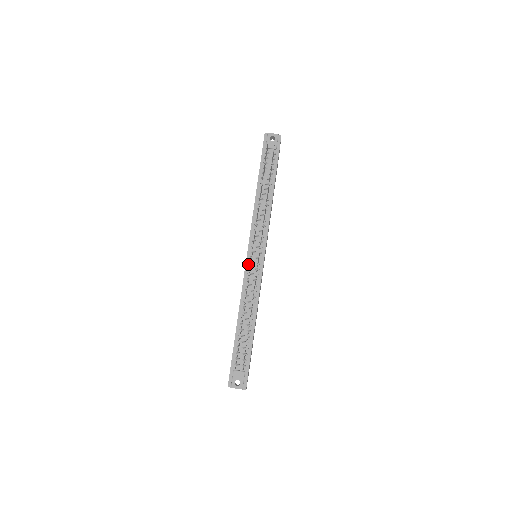
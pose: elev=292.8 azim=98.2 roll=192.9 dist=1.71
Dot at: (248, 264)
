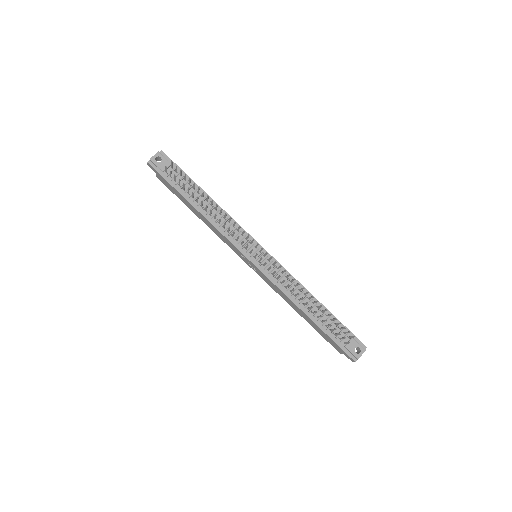
Dot at: (260, 267)
